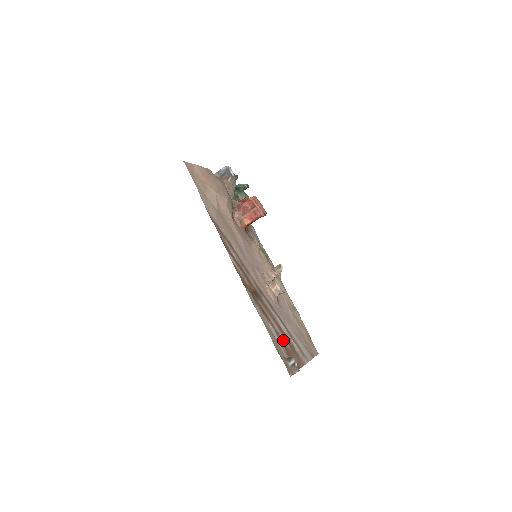
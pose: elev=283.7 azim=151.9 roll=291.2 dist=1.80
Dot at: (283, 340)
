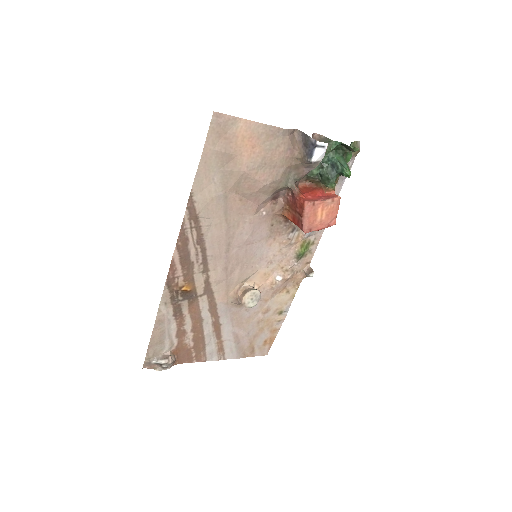
Dot at: (187, 339)
